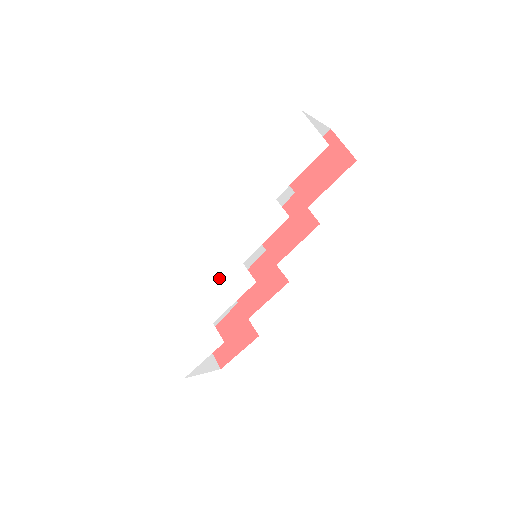
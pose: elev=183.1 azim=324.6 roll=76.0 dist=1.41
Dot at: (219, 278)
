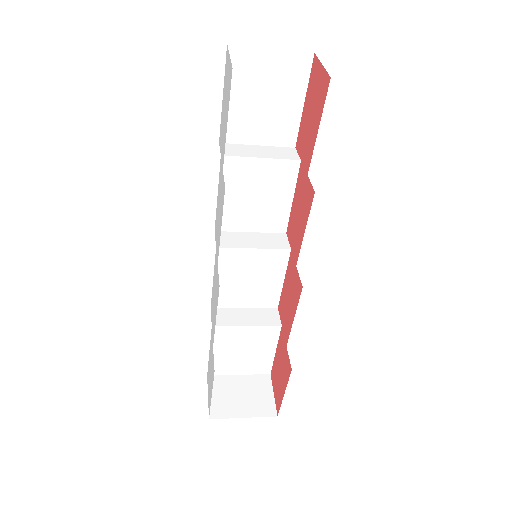
Dot at: (214, 289)
